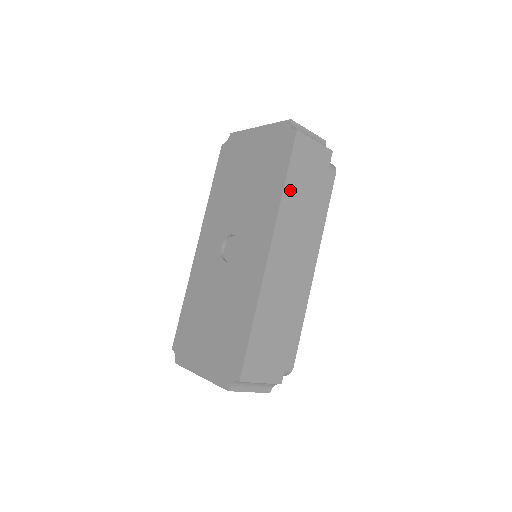
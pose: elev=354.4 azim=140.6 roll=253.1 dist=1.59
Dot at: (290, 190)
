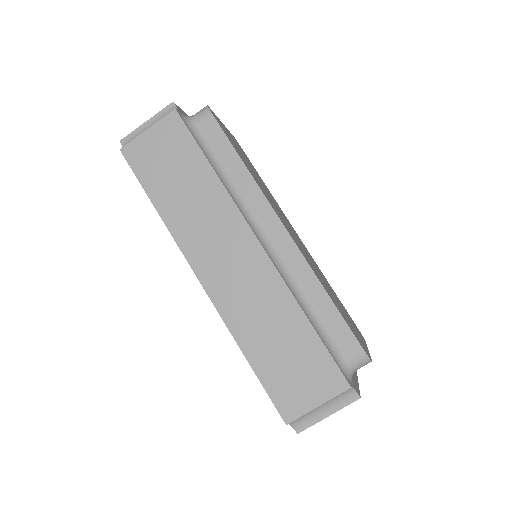
Dot at: (166, 205)
